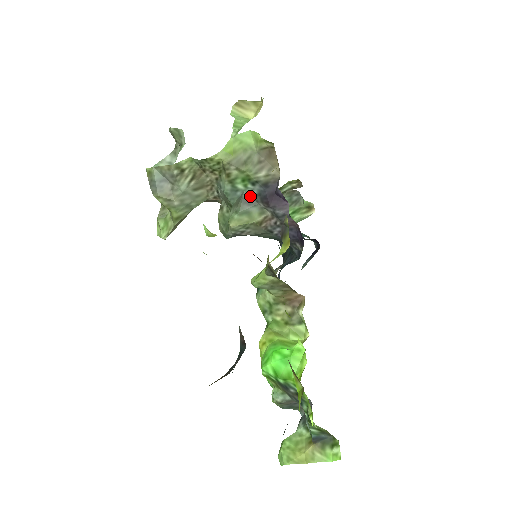
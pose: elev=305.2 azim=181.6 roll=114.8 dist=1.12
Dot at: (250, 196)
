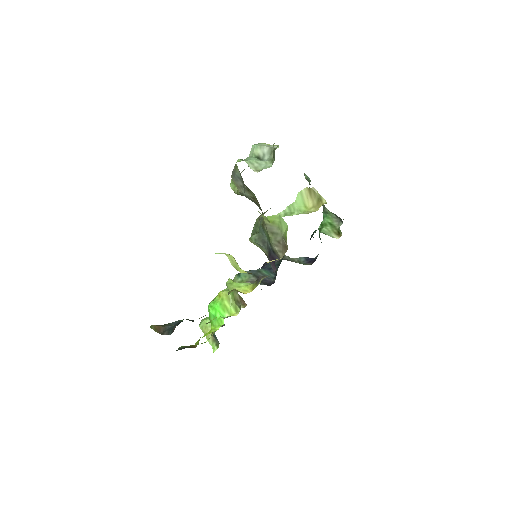
Dot at: (267, 242)
